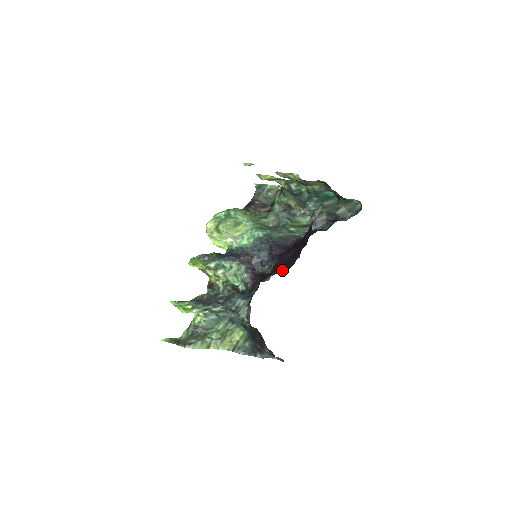
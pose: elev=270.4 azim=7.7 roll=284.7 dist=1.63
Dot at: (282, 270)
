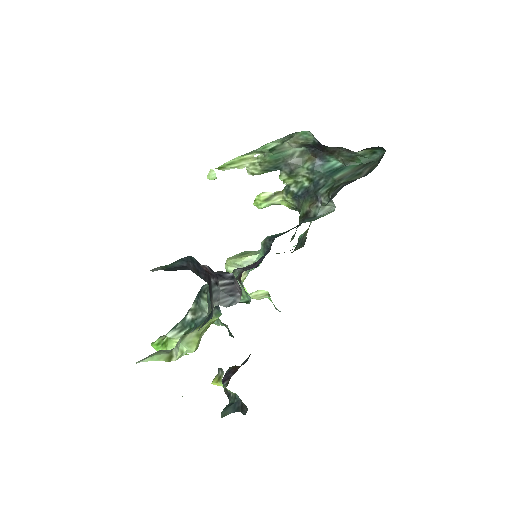
Dot at: occluded
